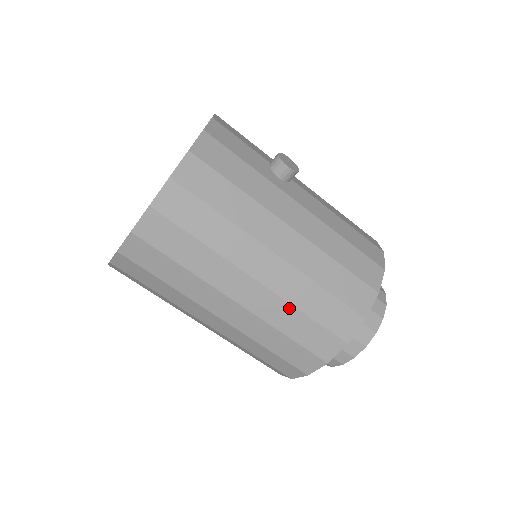
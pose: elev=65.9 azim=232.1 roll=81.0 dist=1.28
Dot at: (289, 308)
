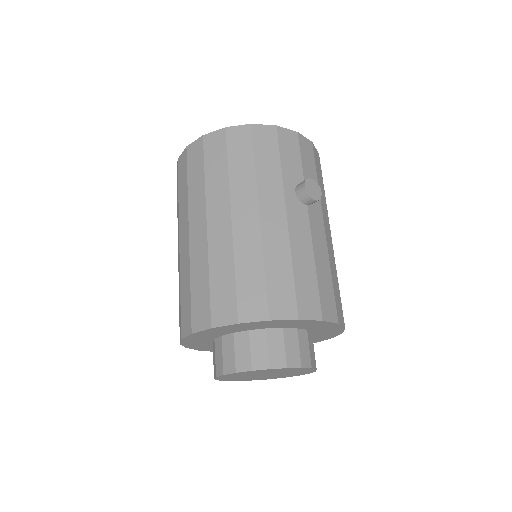
Dot at: (206, 262)
